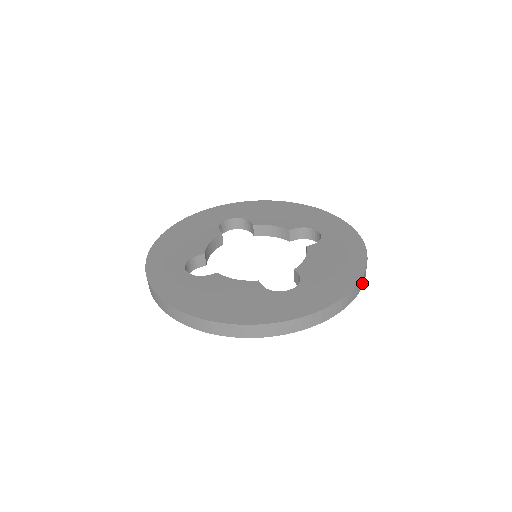
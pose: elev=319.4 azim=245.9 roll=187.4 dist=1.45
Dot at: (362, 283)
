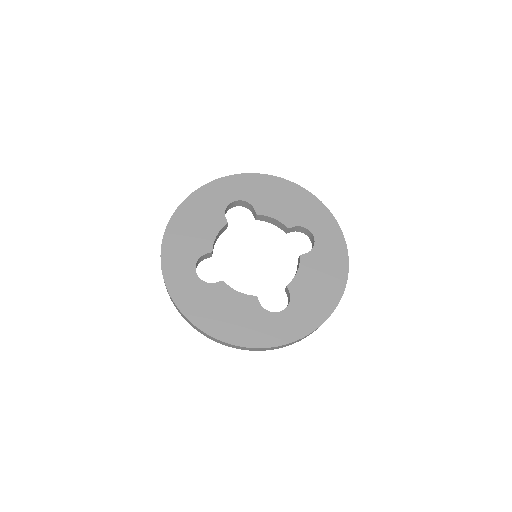
Dot at: occluded
